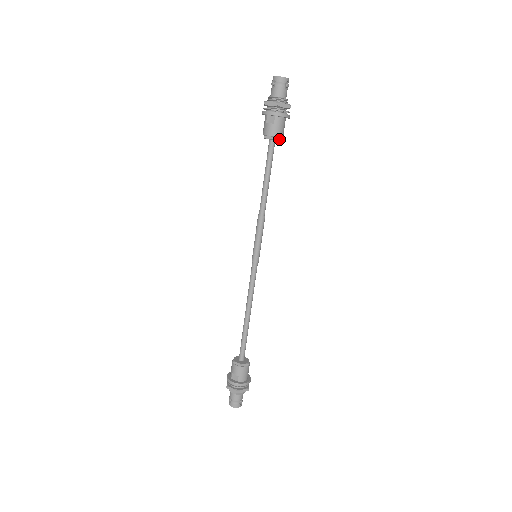
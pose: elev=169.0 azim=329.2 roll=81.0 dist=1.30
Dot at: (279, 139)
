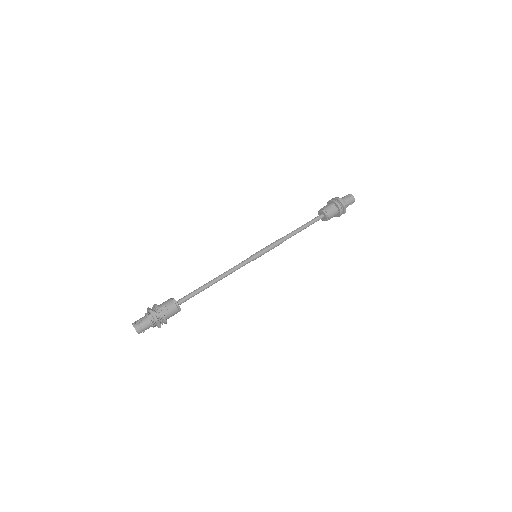
Dot at: (327, 219)
